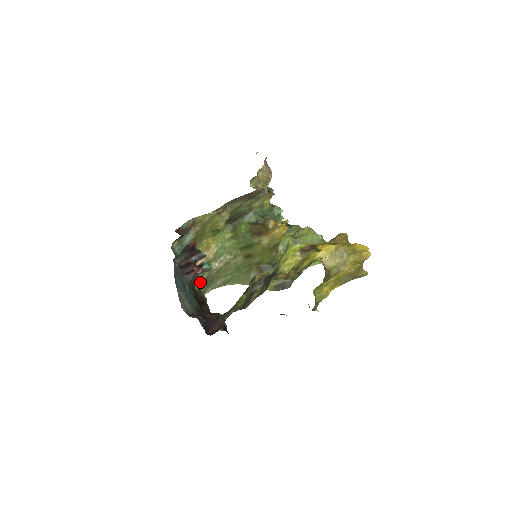
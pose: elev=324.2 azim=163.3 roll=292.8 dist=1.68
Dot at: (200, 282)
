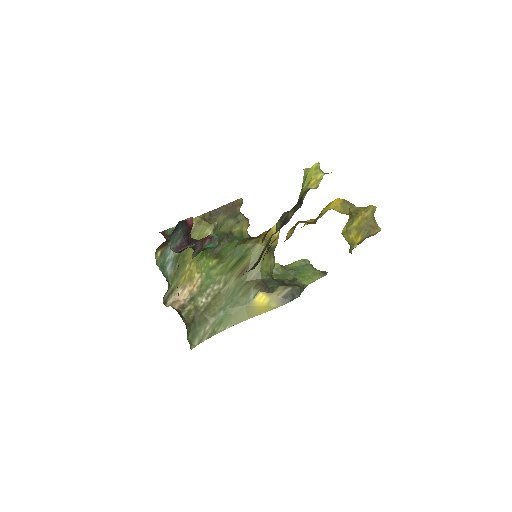
Dot at: (186, 323)
